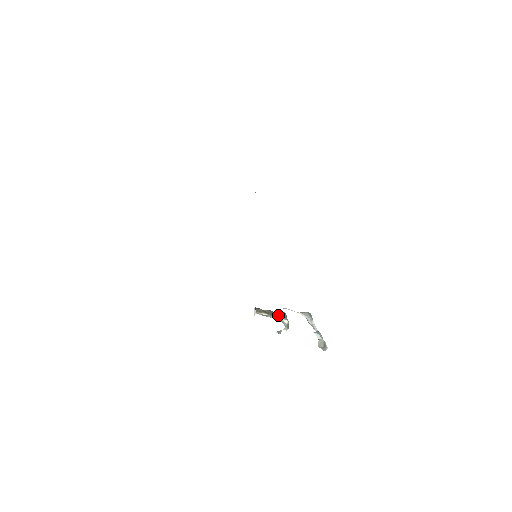
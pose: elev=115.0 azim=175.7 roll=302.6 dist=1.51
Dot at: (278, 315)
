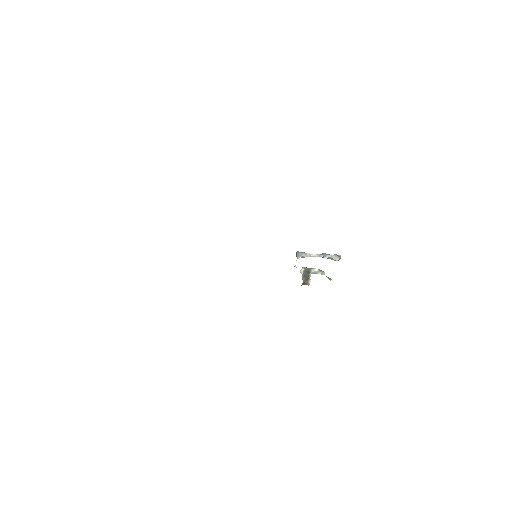
Dot at: (308, 273)
